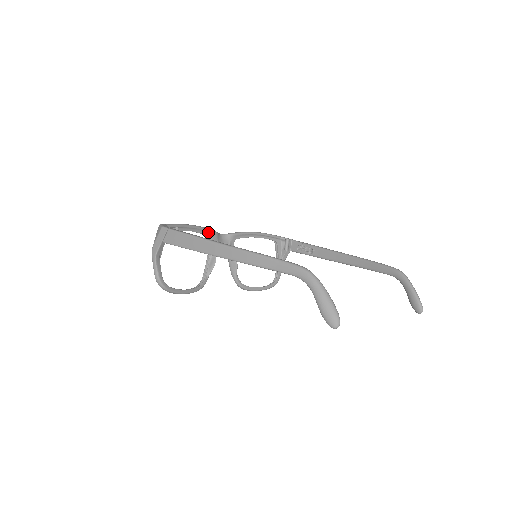
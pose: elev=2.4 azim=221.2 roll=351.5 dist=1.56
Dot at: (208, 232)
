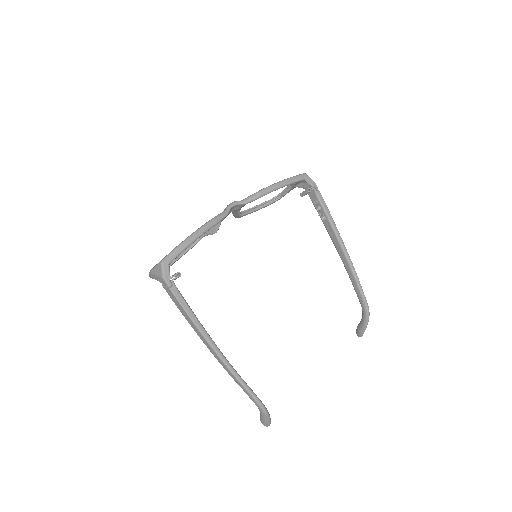
Dot at: (217, 222)
